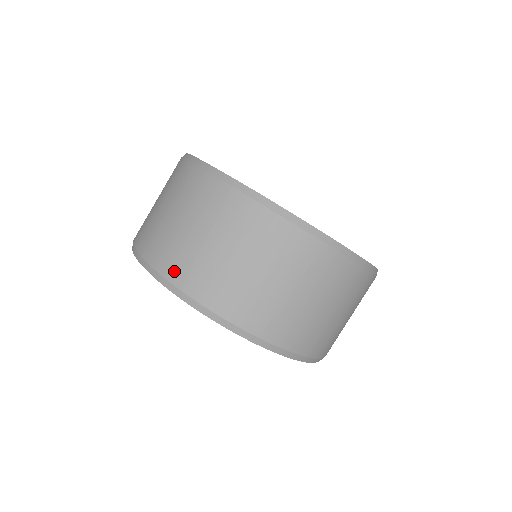
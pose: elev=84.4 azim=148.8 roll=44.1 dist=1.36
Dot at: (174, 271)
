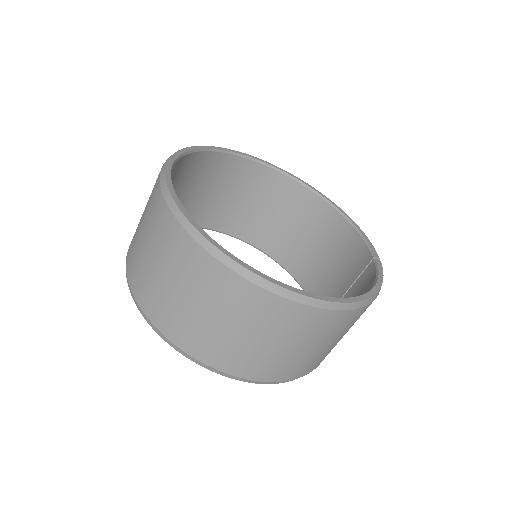
Dot at: (129, 260)
